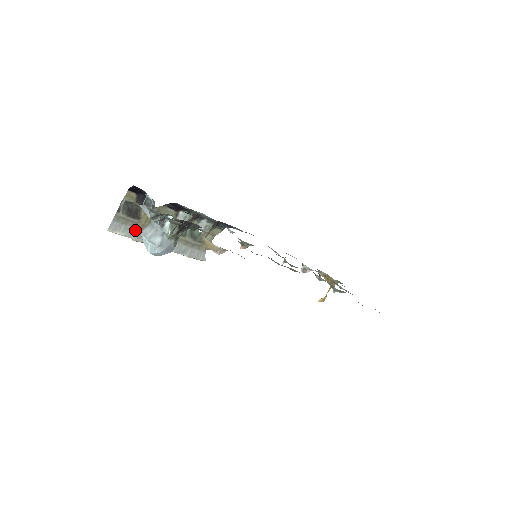
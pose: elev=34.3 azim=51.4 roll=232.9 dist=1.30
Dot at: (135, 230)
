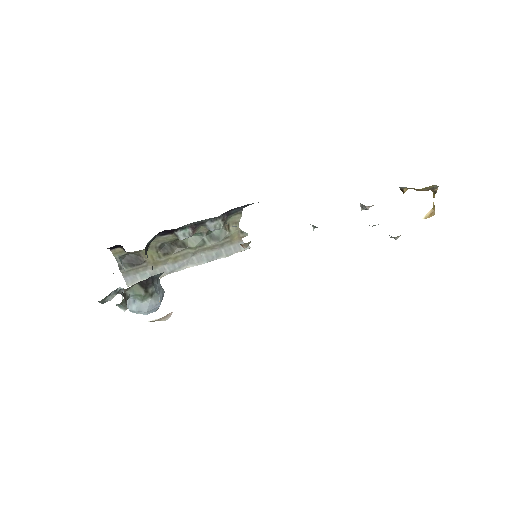
Dot at: (151, 271)
